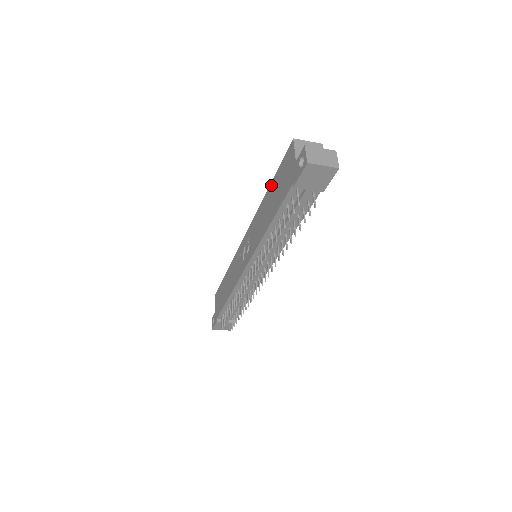
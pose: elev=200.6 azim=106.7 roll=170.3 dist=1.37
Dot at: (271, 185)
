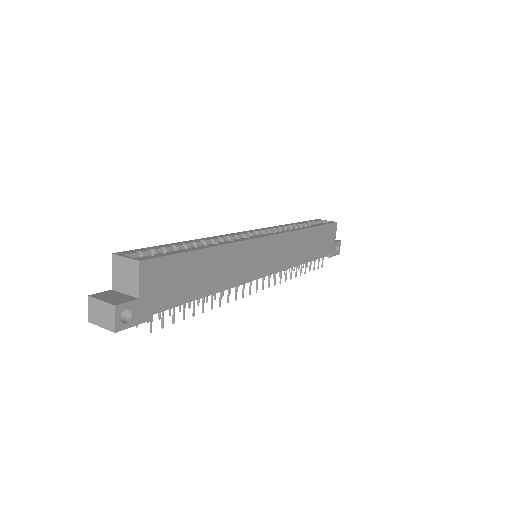
Dot at: occluded
